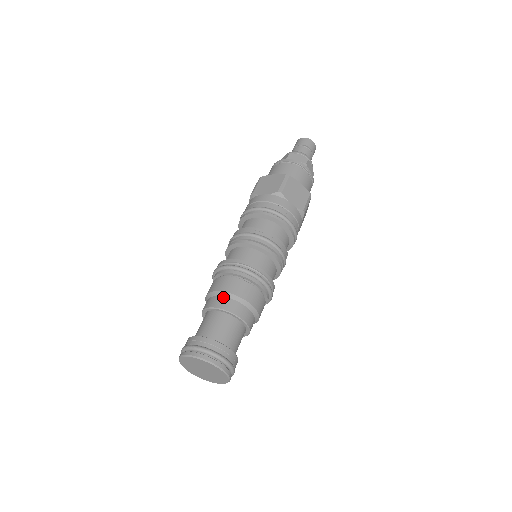
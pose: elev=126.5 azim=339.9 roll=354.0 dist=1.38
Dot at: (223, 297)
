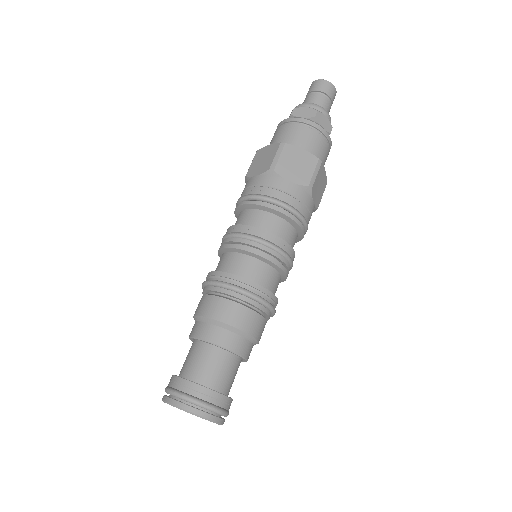
Dot at: (203, 323)
